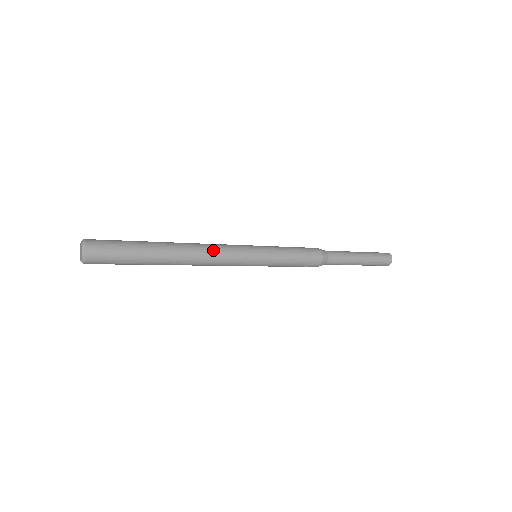
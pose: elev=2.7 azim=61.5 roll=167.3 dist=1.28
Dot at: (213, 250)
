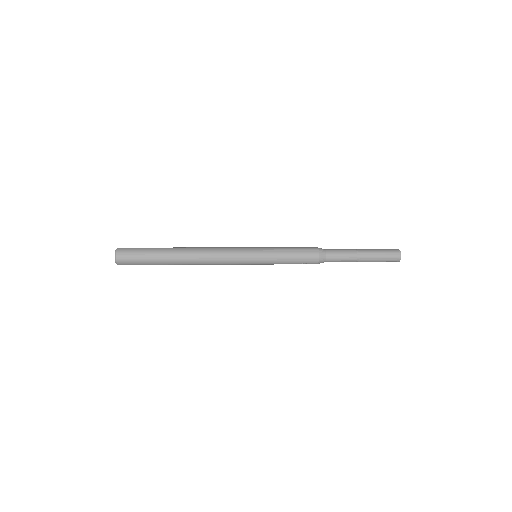
Dot at: (214, 252)
